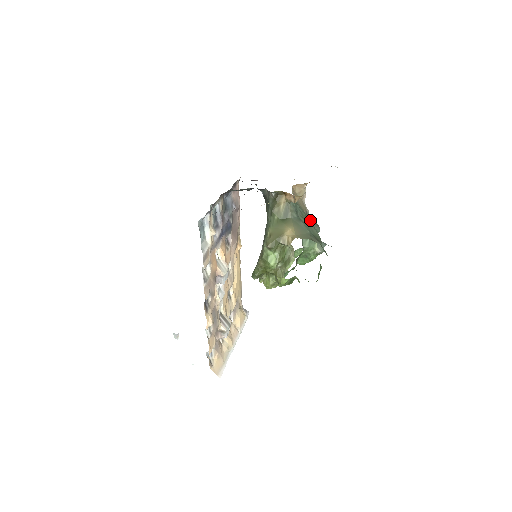
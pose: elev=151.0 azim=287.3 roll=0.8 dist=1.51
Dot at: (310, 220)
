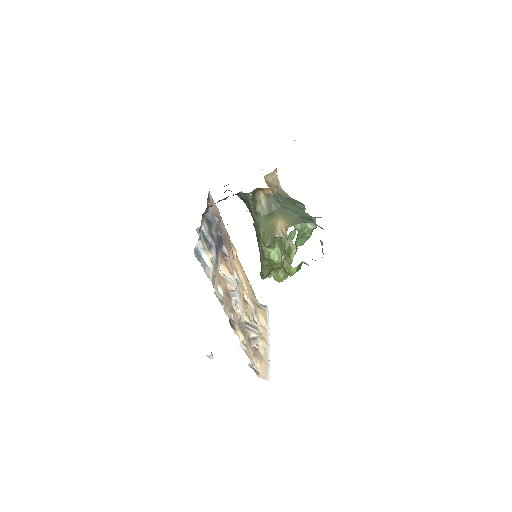
Dot at: (293, 203)
